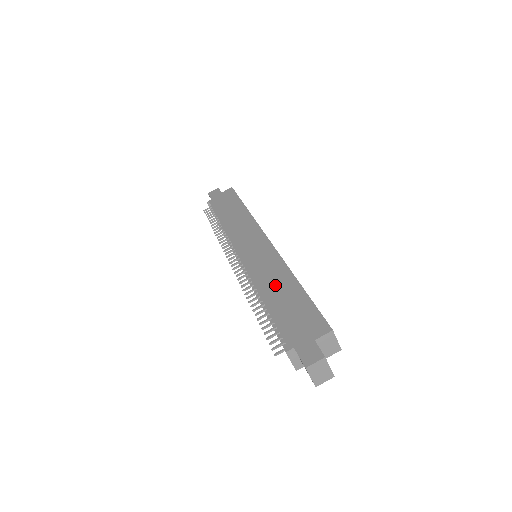
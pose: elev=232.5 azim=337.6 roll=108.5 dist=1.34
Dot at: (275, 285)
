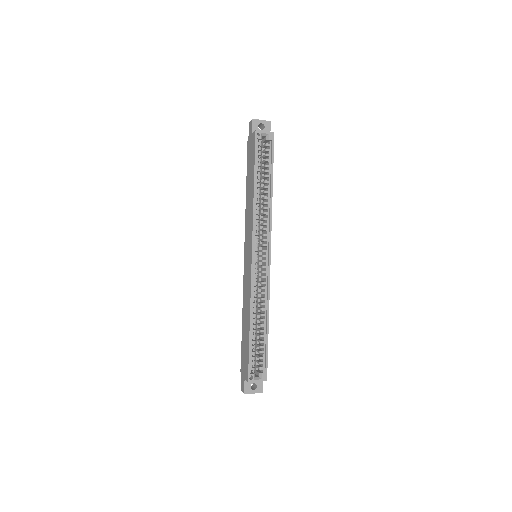
Dot at: (245, 314)
